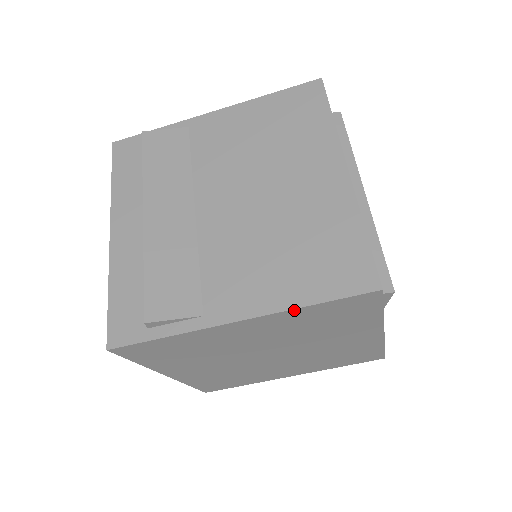
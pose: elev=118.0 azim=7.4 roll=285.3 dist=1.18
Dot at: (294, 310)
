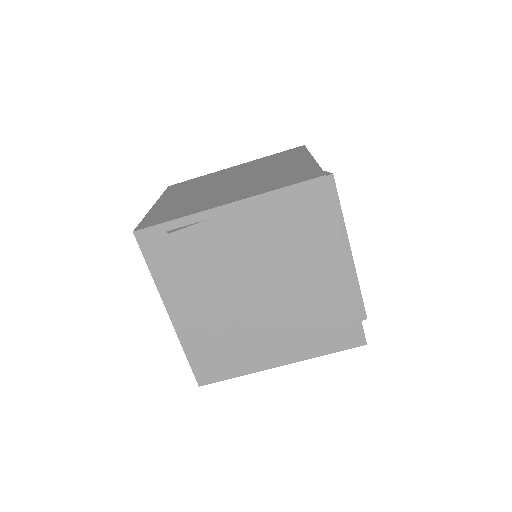
Dot at: (315, 356)
